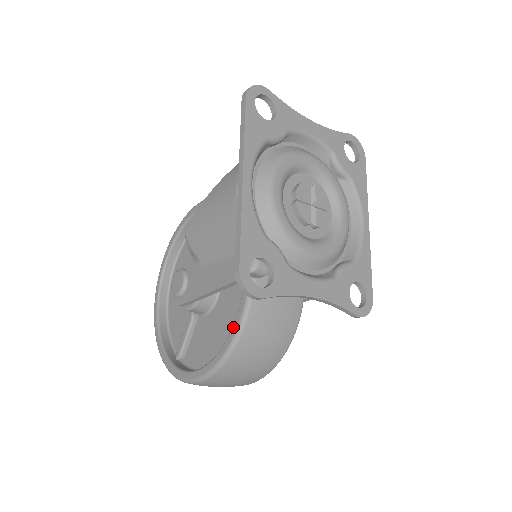
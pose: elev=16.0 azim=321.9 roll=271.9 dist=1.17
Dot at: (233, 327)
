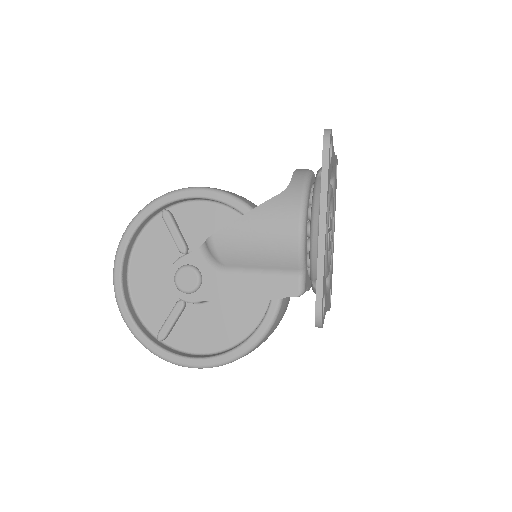
Dot at: (258, 330)
